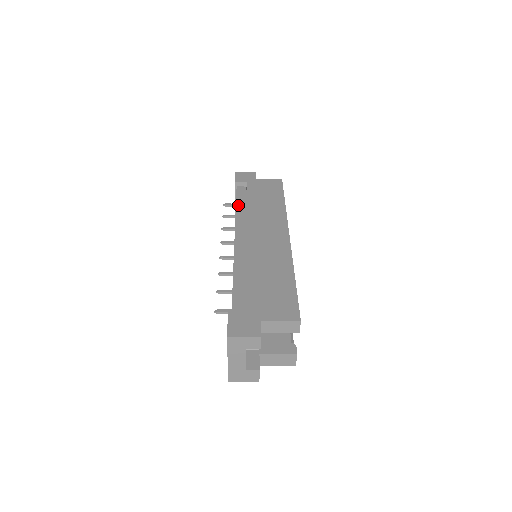
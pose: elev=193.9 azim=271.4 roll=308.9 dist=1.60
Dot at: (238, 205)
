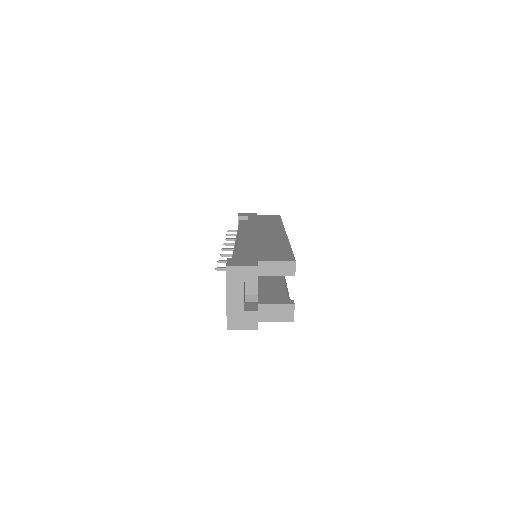
Dot at: (240, 226)
